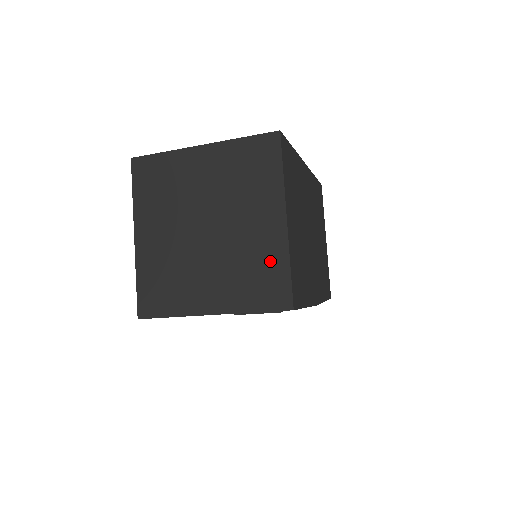
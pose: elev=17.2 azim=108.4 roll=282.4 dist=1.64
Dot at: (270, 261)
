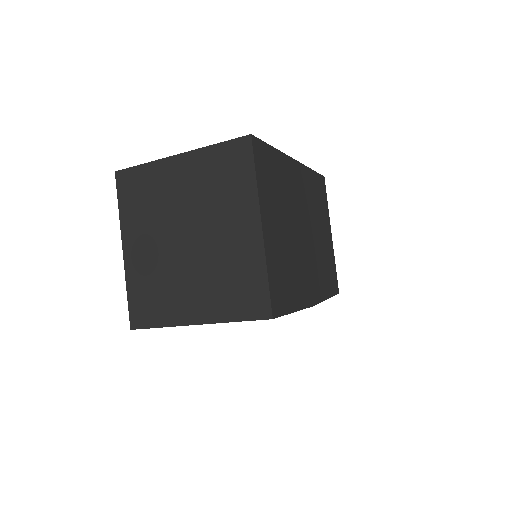
Dot at: (248, 270)
